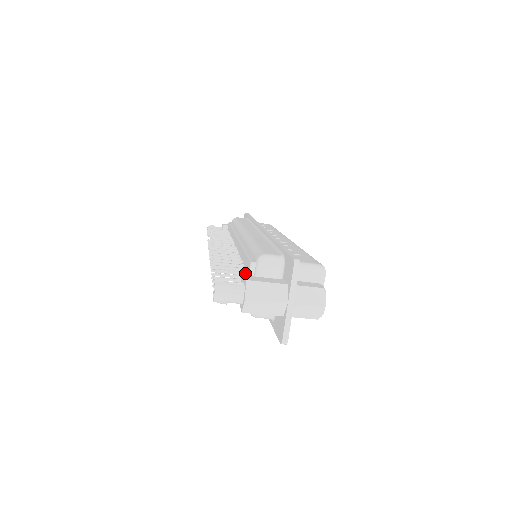
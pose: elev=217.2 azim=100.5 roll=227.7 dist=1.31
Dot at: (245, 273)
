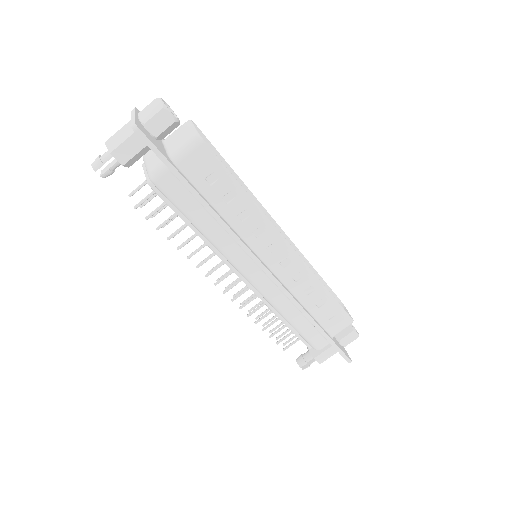
Dot at: occluded
